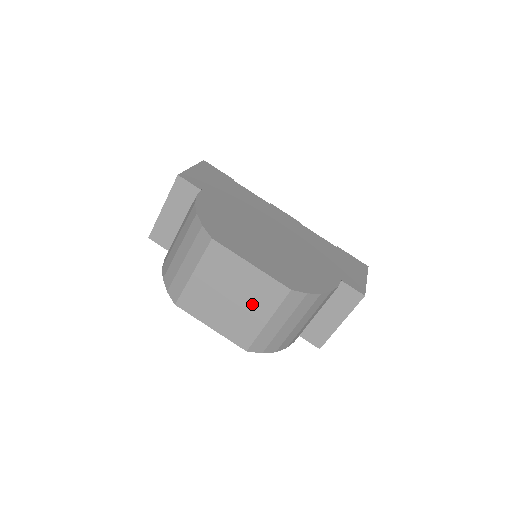
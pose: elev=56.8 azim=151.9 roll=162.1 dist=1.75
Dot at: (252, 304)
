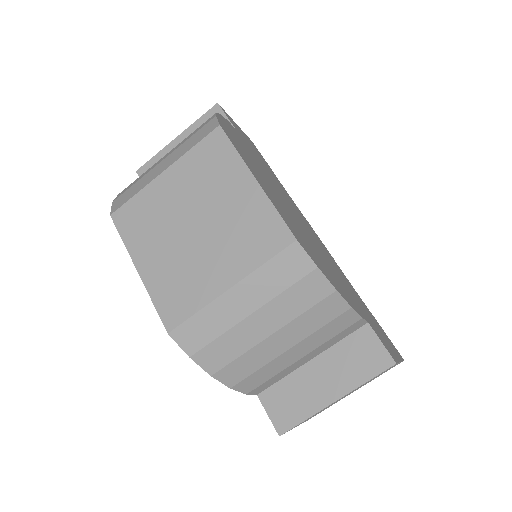
Dot at: (222, 247)
